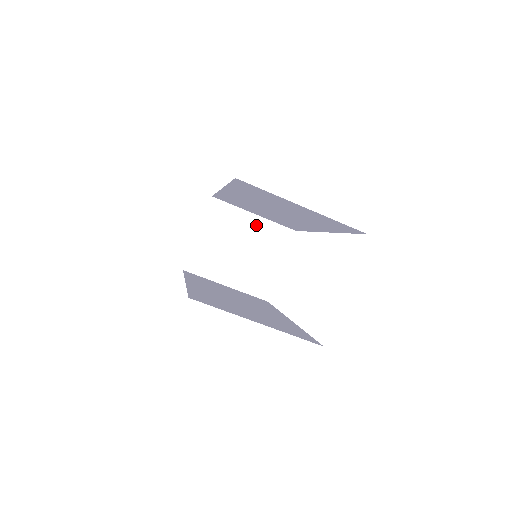
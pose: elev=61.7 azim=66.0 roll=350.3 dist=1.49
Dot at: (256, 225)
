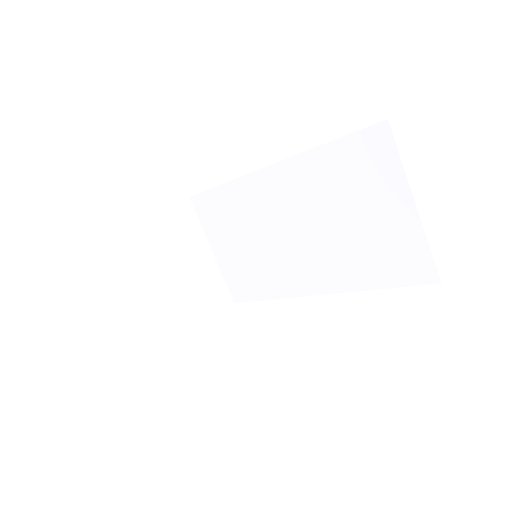
Dot at: (206, 263)
